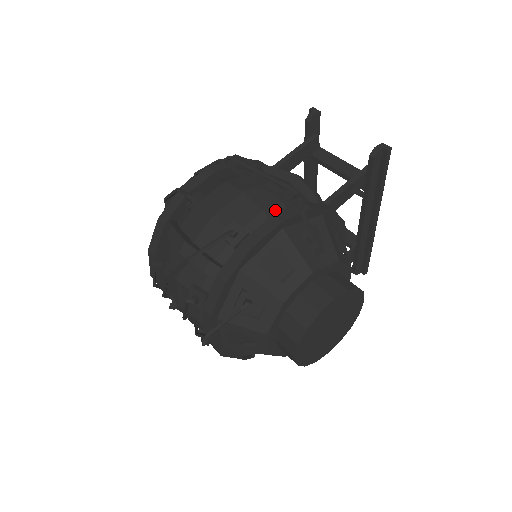
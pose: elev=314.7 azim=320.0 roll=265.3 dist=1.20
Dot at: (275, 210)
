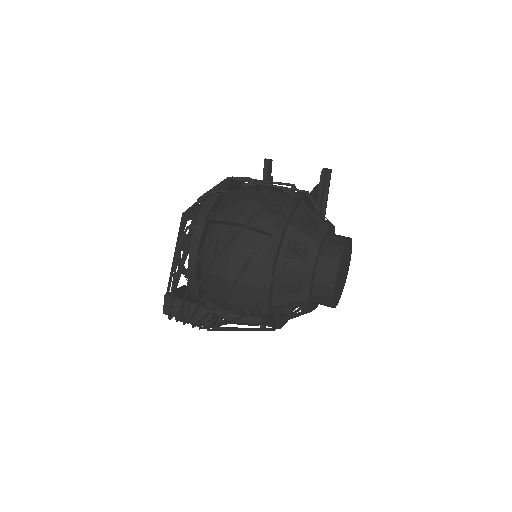
Dot at: (288, 195)
